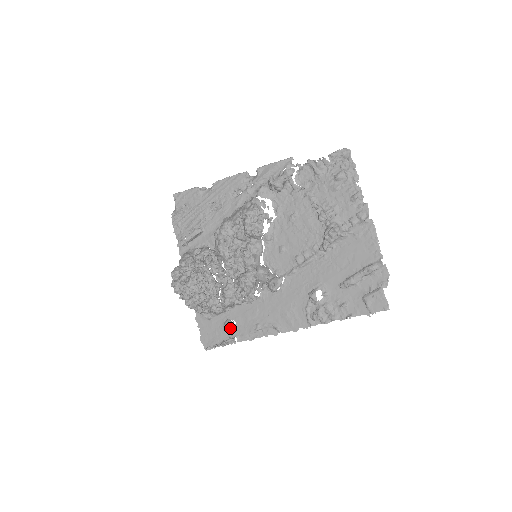
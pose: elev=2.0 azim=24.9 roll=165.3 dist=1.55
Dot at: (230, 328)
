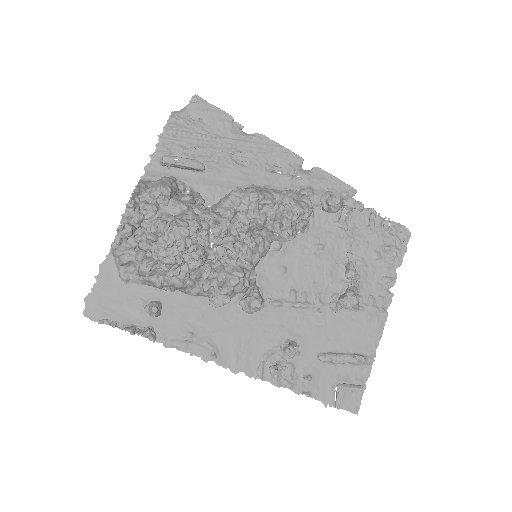
Dot at: (156, 315)
